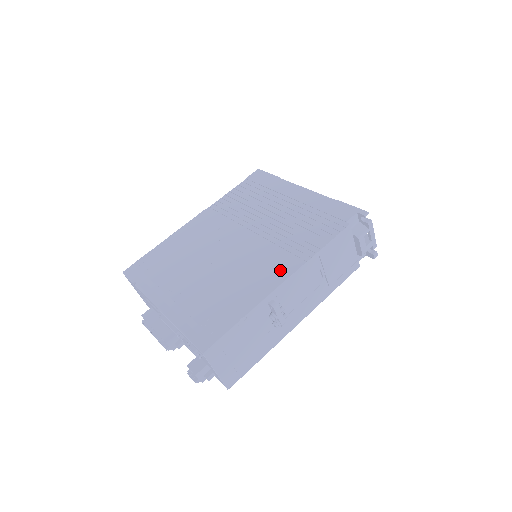
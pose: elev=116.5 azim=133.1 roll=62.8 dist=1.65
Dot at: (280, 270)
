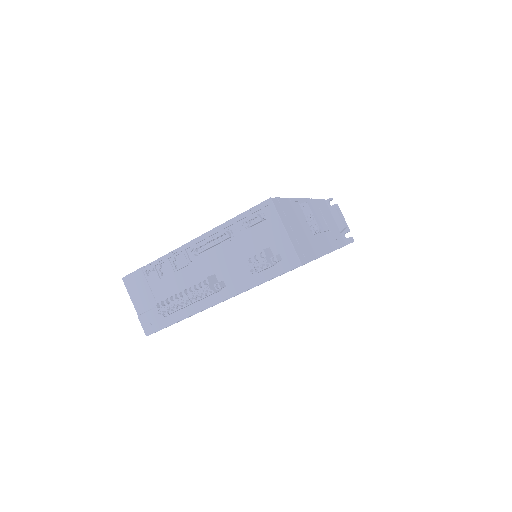
Dot at: occluded
